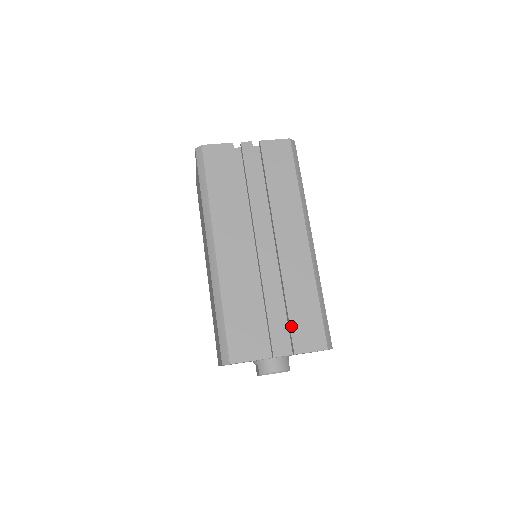
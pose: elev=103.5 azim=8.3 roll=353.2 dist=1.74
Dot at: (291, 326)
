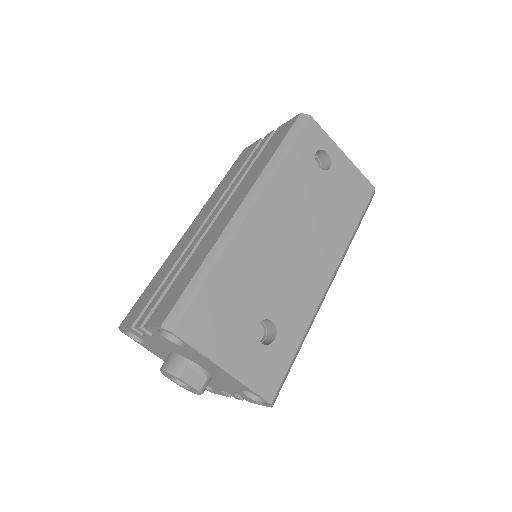
Dot at: (164, 297)
